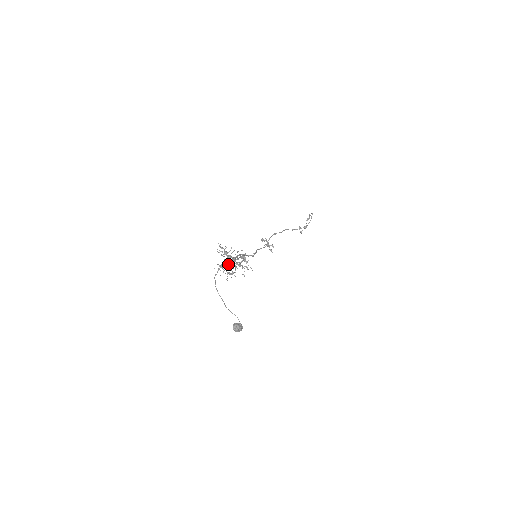
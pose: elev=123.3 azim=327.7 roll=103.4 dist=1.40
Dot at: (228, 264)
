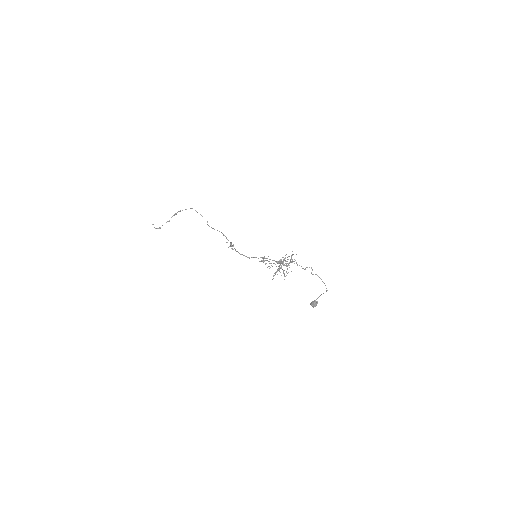
Dot at: occluded
